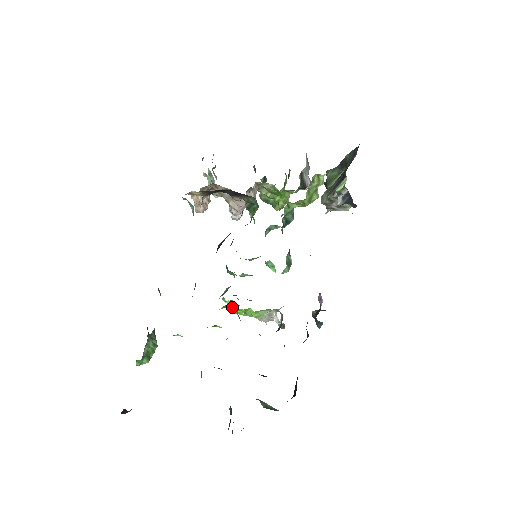
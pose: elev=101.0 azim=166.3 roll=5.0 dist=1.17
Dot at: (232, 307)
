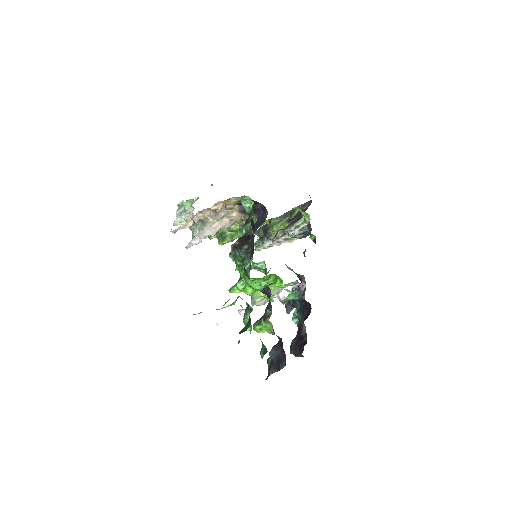
Dot at: (269, 278)
